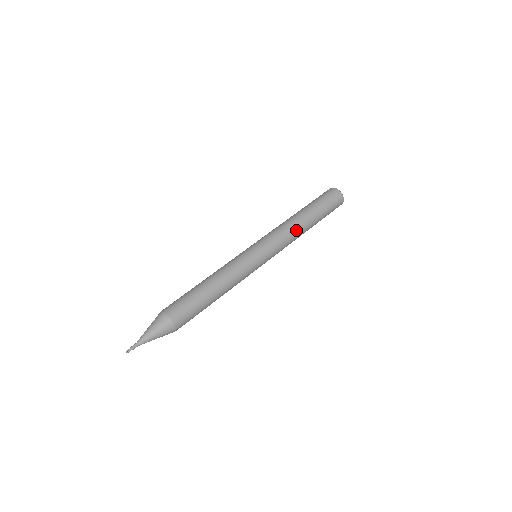
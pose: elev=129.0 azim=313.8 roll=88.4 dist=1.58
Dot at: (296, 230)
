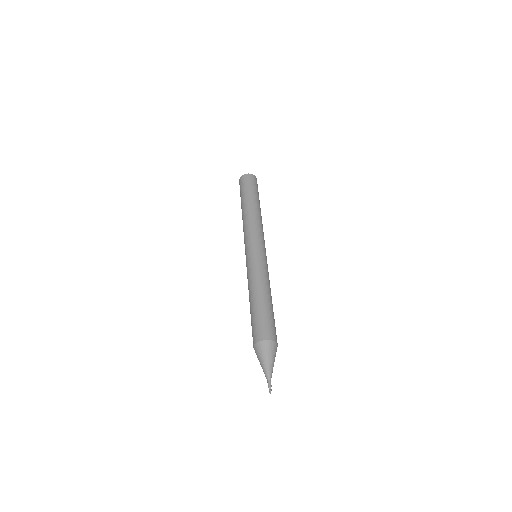
Dot at: (255, 216)
